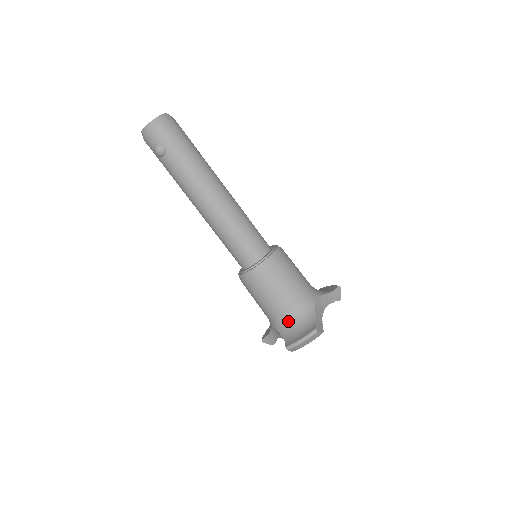
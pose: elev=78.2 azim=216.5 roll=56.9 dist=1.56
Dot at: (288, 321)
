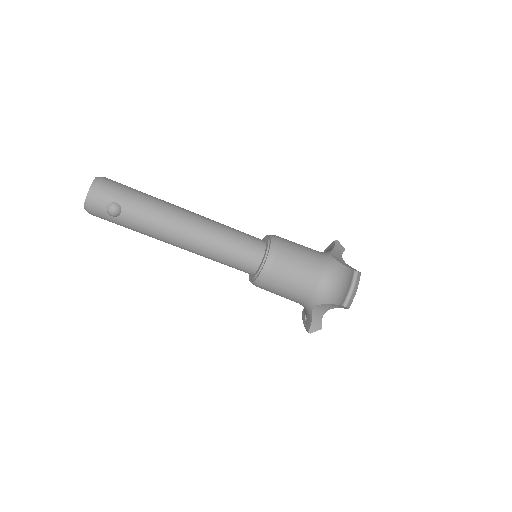
Dot at: (325, 287)
